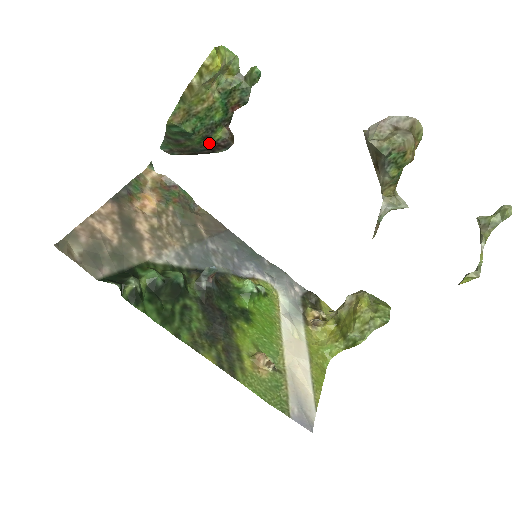
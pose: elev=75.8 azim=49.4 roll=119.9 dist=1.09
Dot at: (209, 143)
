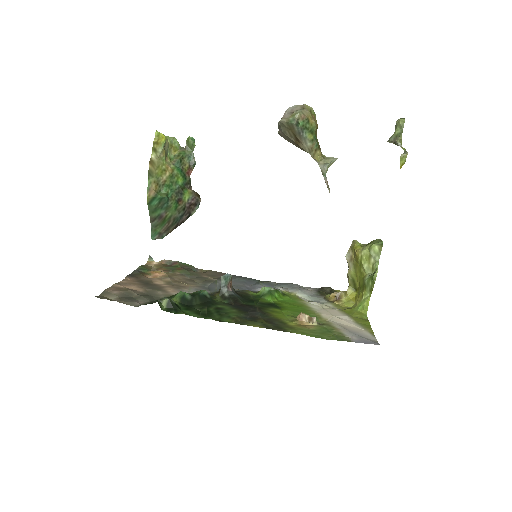
Dot at: (183, 205)
